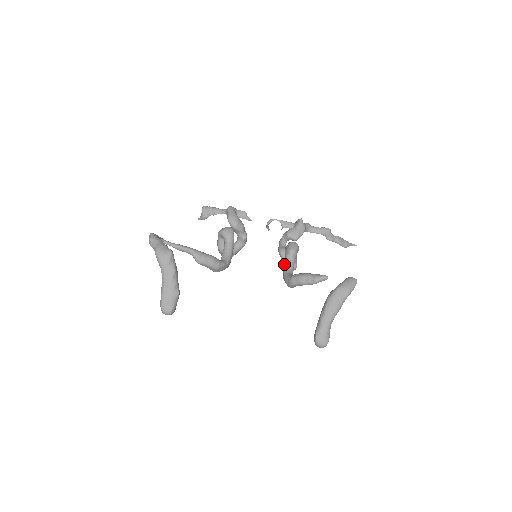
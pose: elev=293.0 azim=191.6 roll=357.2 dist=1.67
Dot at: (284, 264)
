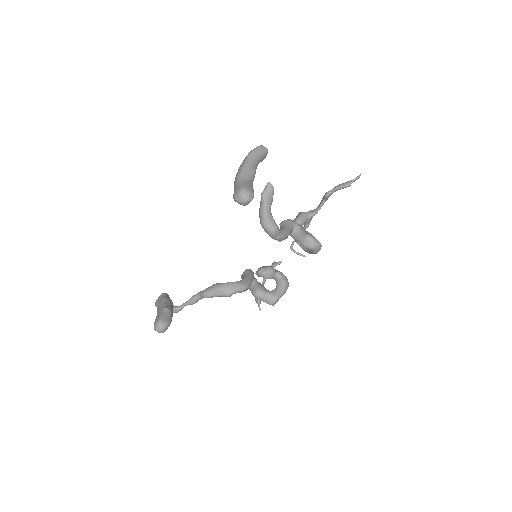
Dot at: occluded
